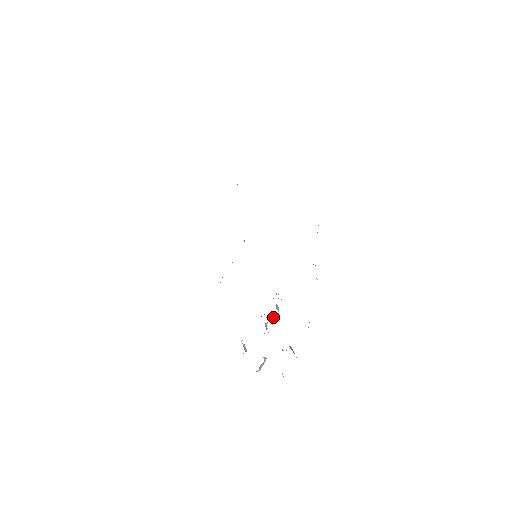
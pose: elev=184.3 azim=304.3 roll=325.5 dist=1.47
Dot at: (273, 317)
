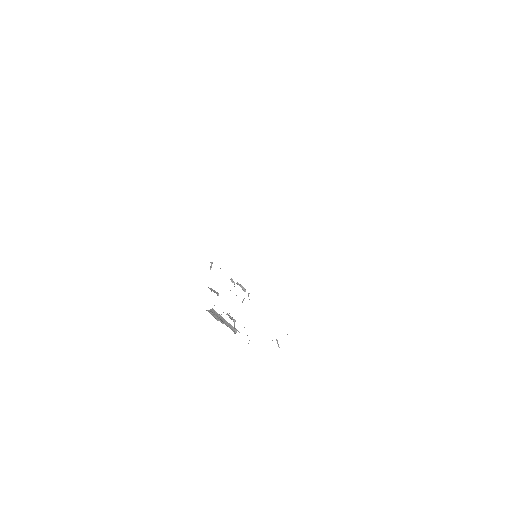
Dot at: occluded
